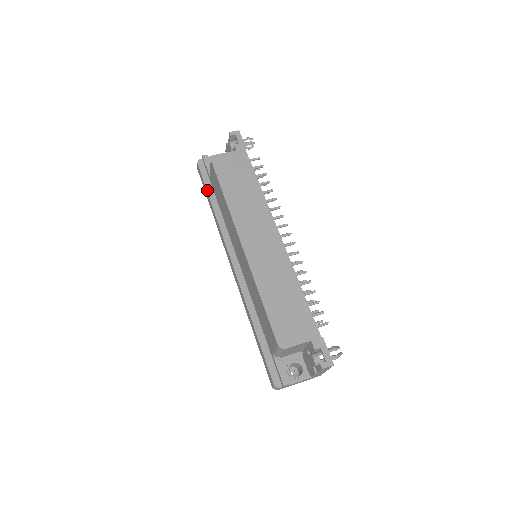
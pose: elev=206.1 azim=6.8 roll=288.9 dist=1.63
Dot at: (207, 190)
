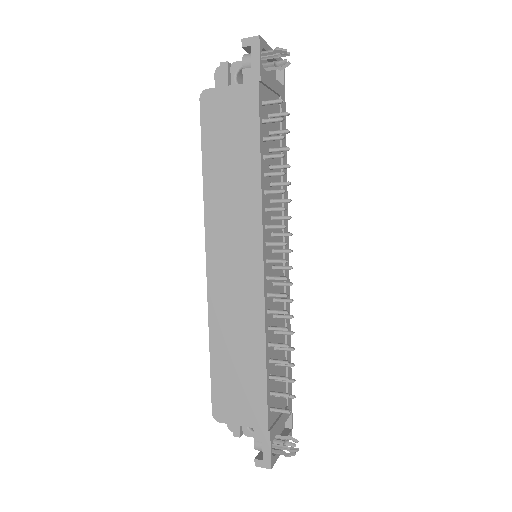
Dot at: occluded
